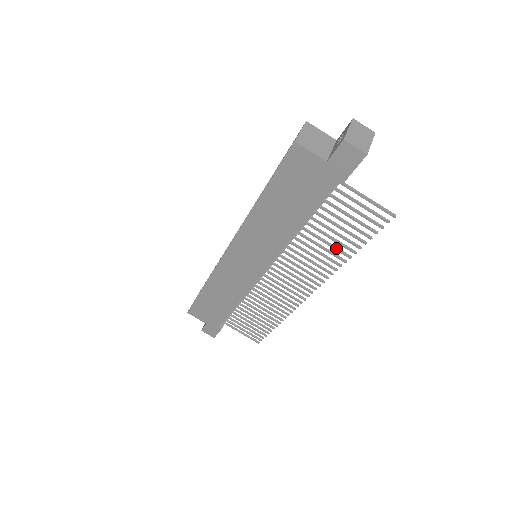
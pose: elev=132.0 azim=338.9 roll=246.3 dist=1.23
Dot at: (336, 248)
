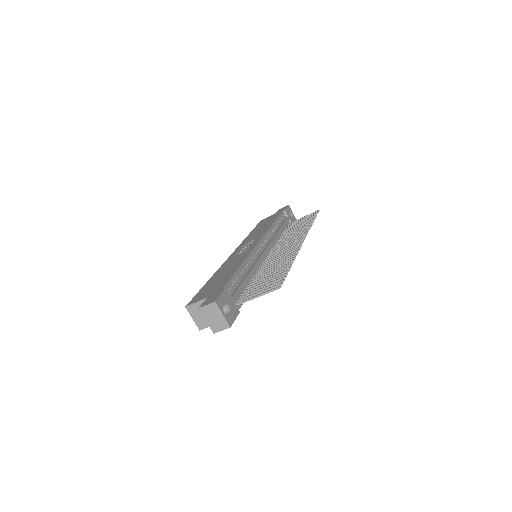
Dot at: occluded
